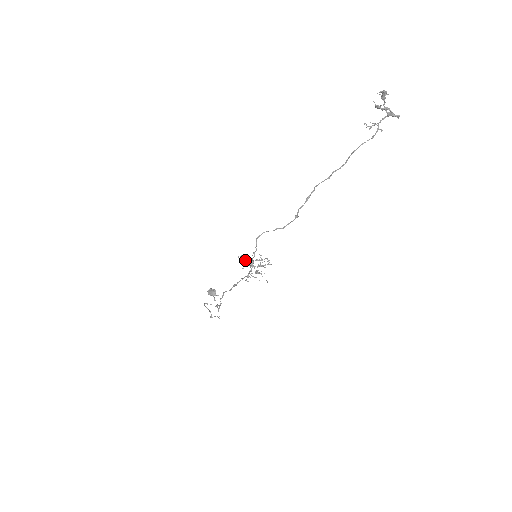
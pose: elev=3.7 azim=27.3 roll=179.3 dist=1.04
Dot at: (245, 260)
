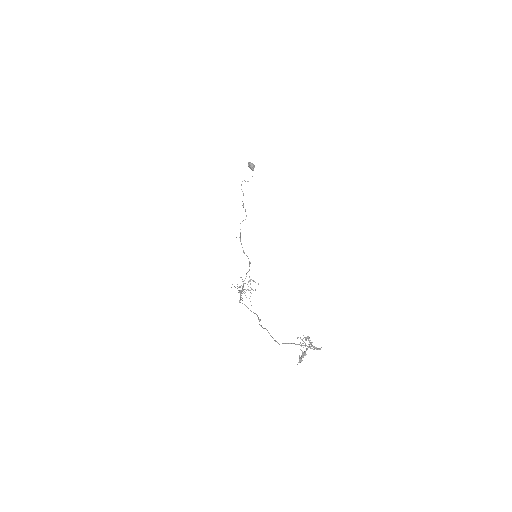
Dot at: occluded
